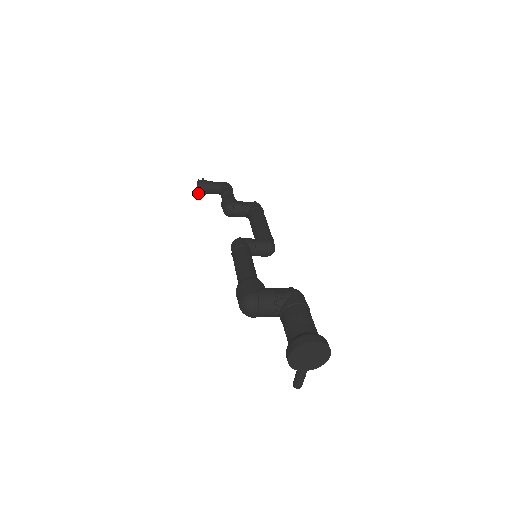
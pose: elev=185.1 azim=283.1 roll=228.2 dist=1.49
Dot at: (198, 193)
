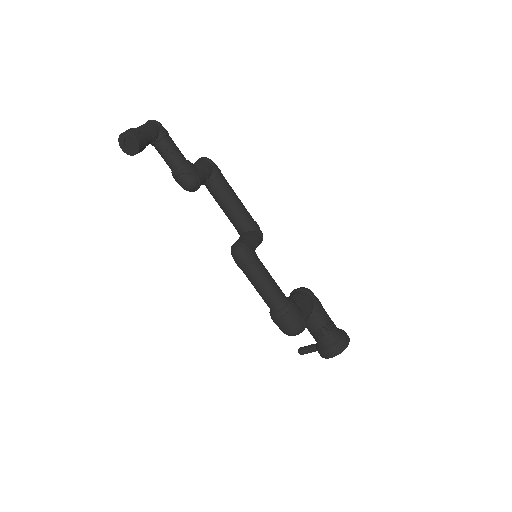
Dot at: (132, 155)
